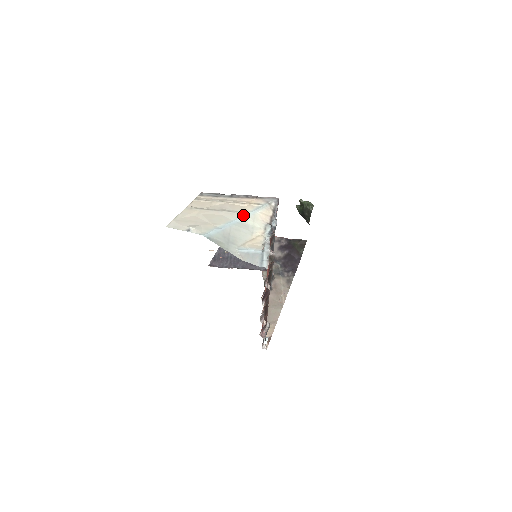
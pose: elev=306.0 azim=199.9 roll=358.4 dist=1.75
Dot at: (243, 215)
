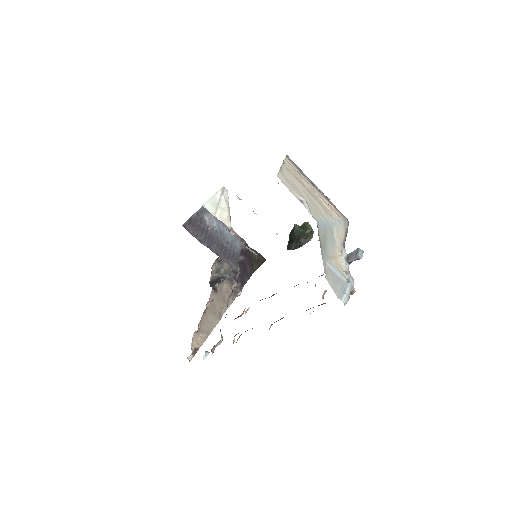
Dot at: (333, 220)
